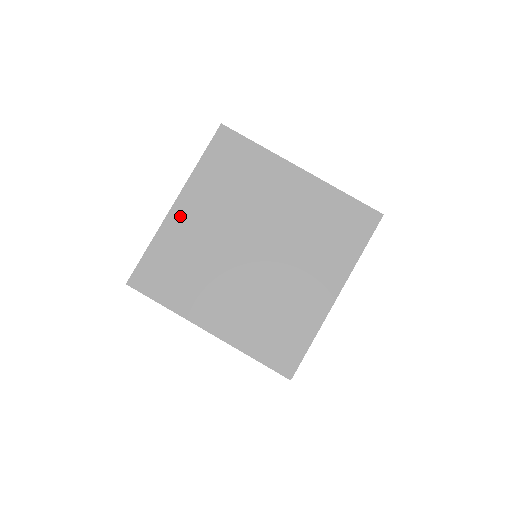
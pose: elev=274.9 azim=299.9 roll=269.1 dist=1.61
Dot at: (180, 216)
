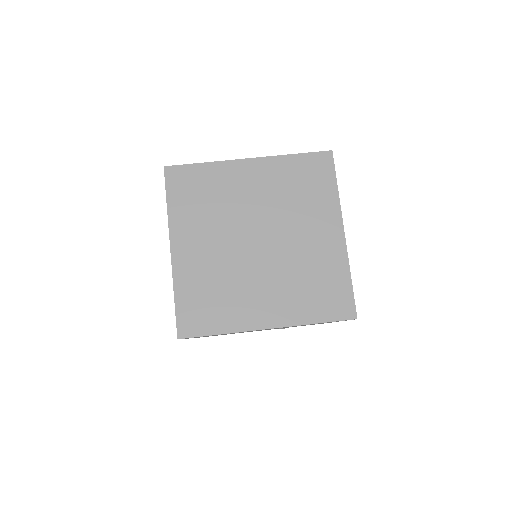
Dot at: (182, 257)
